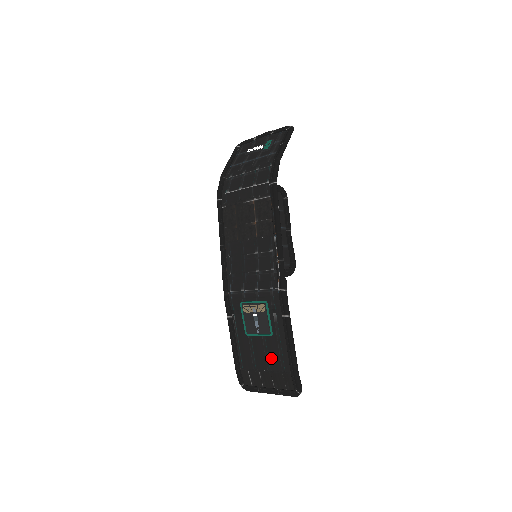
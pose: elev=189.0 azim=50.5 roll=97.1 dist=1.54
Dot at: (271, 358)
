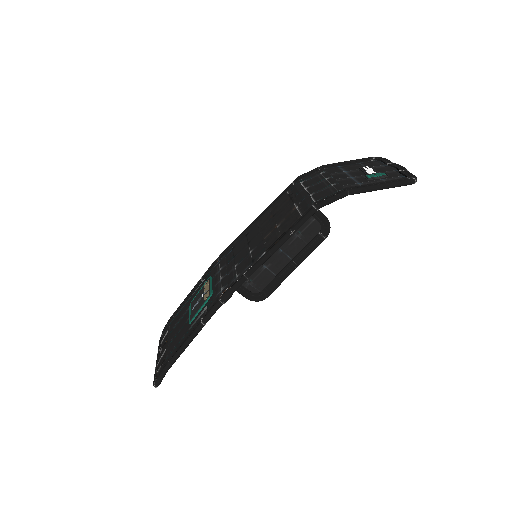
Dot at: (175, 338)
